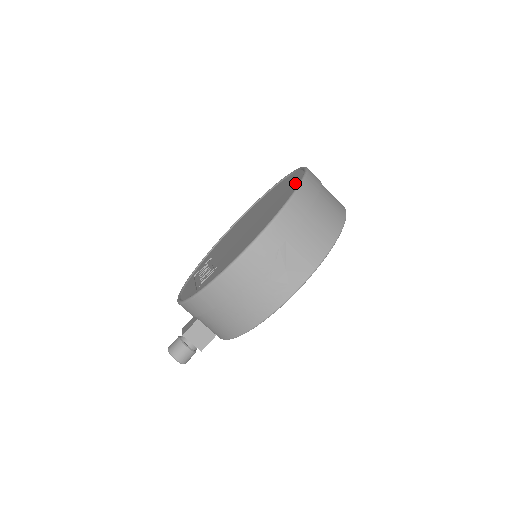
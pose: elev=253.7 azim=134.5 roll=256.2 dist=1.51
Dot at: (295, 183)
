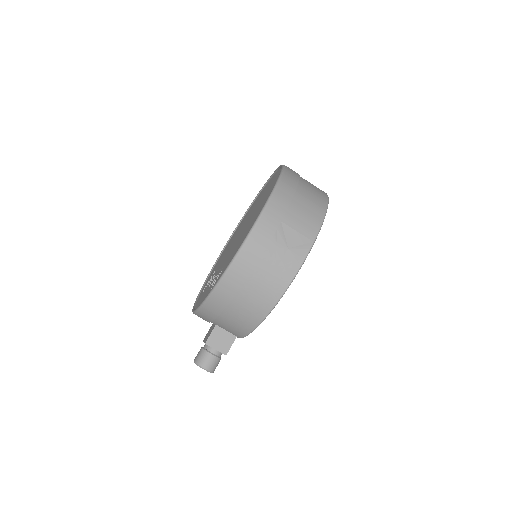
Dot at: (276, 178)
